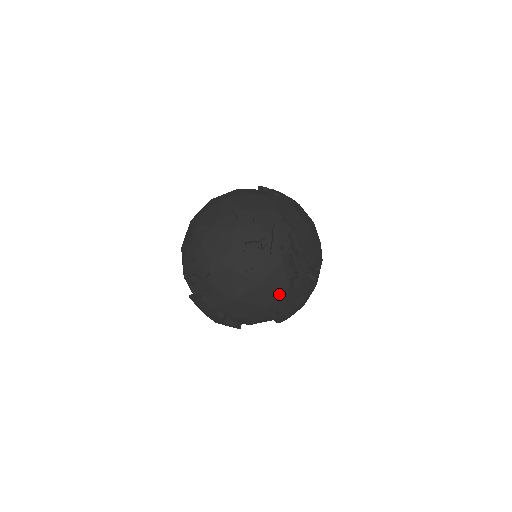
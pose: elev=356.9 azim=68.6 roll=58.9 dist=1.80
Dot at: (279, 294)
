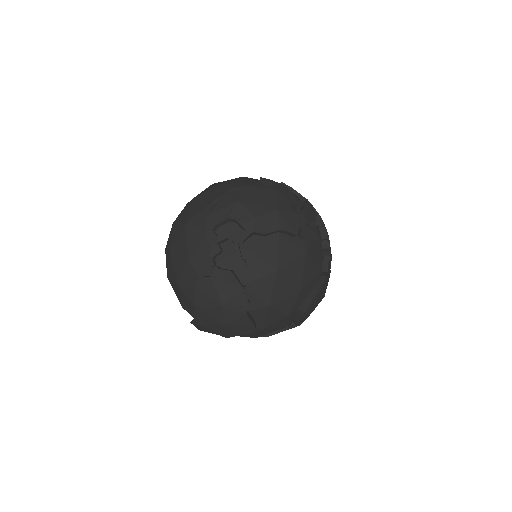
Dot at: (314, 275)
